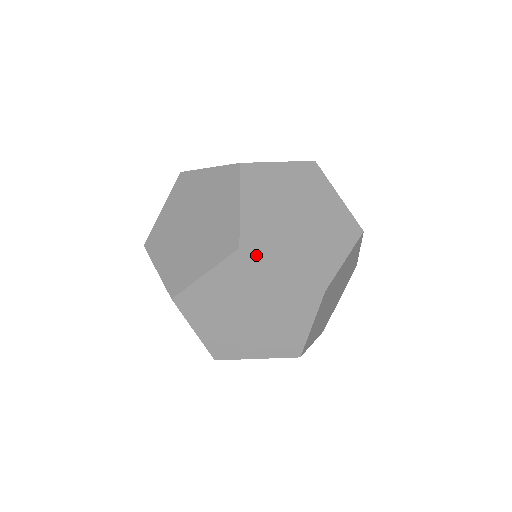
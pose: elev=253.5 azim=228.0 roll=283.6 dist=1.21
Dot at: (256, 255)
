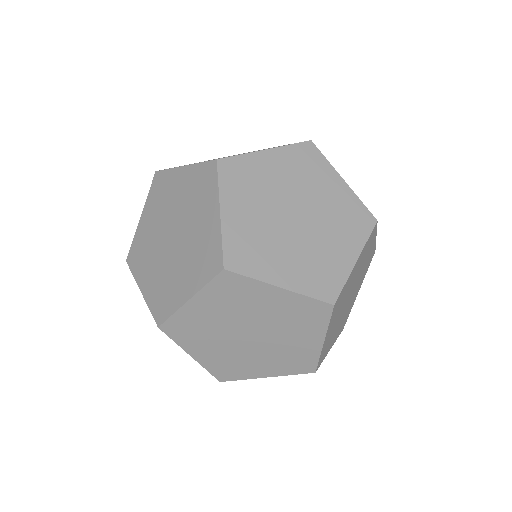
Dot at: (245, 274)
